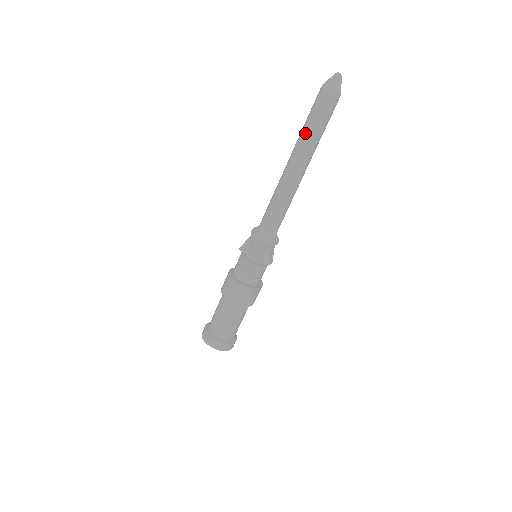
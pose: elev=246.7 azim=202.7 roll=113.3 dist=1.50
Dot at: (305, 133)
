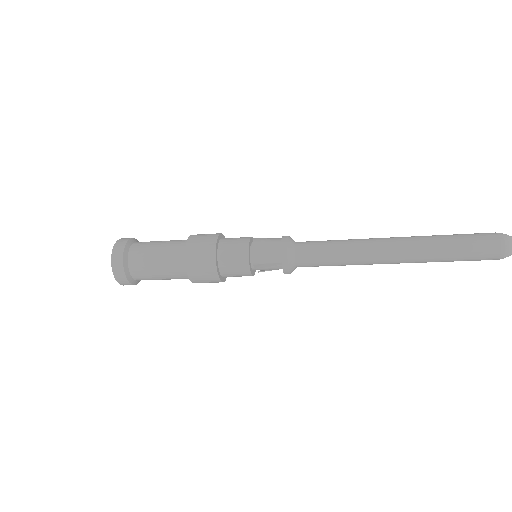
Dot at: (439, 260)
